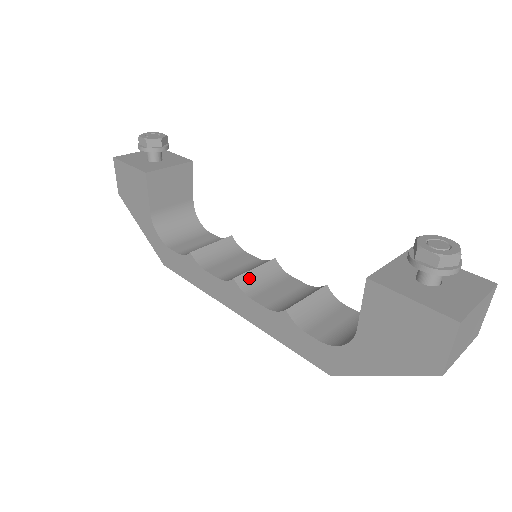
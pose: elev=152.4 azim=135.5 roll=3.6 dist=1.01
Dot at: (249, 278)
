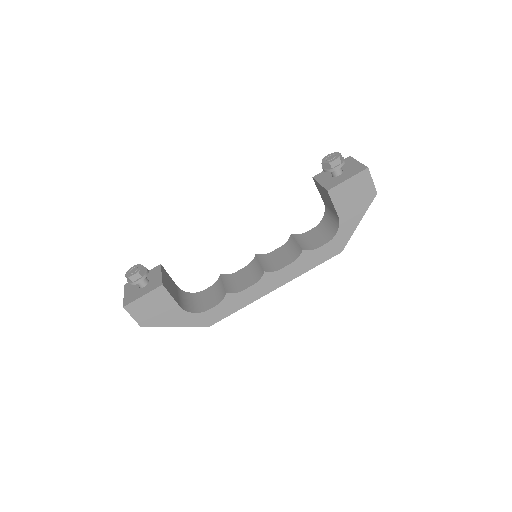
Dot at: (266, 267)
